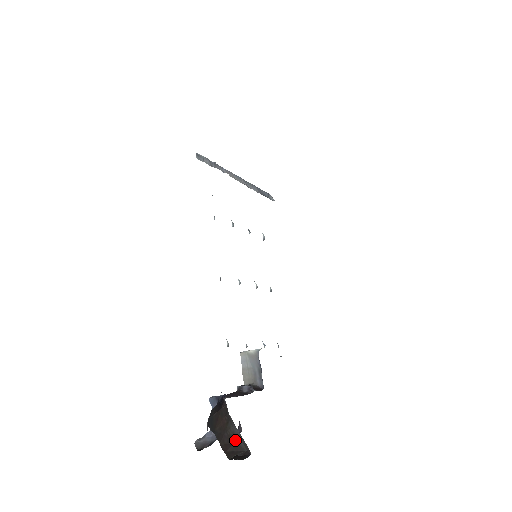
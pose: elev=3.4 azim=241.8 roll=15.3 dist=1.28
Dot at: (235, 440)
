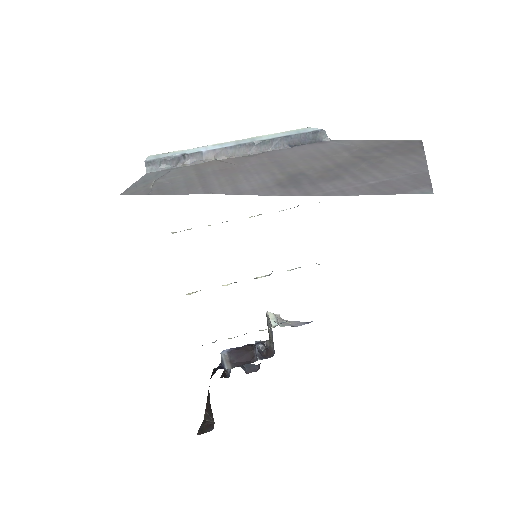
Dot at: (211, 410)
